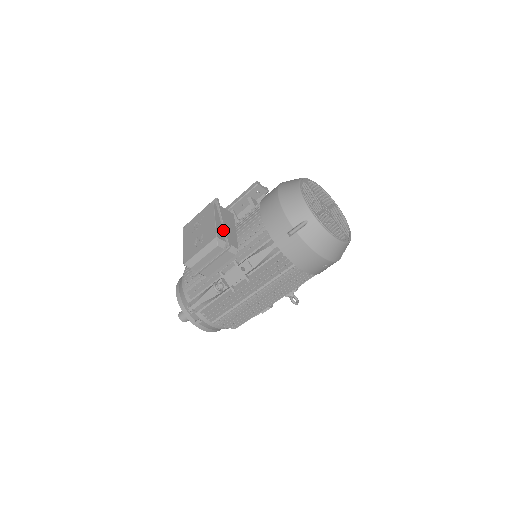
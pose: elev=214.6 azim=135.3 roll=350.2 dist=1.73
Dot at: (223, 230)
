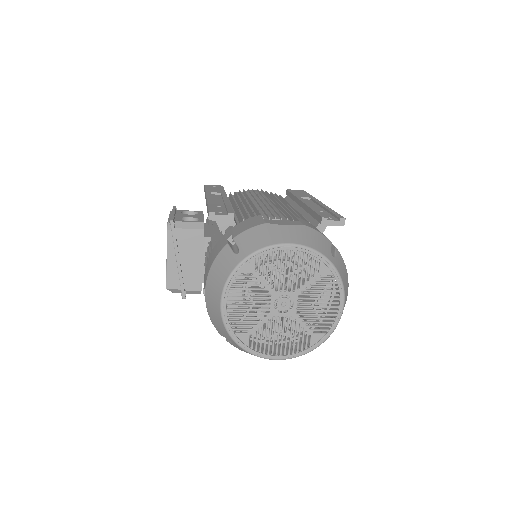
Dot at: (178, 273)
